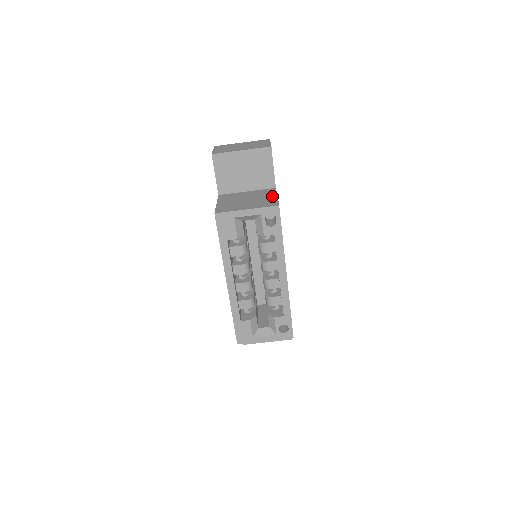
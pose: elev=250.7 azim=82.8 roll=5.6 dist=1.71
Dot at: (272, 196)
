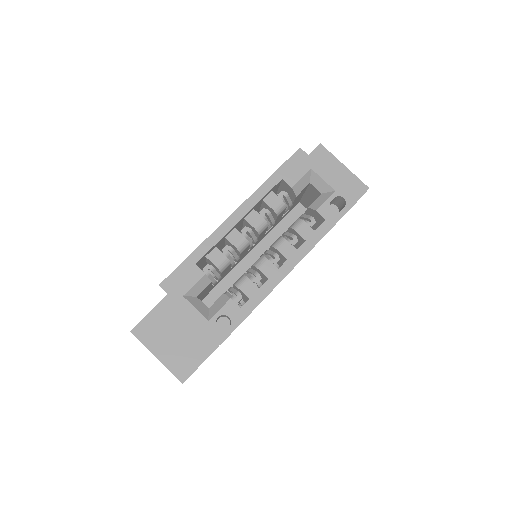
Dot at: occluded
